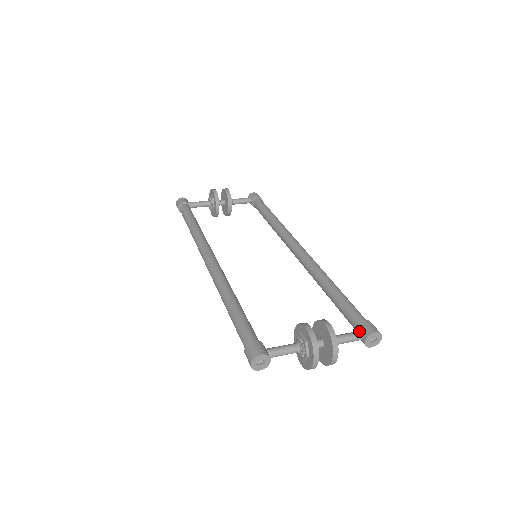
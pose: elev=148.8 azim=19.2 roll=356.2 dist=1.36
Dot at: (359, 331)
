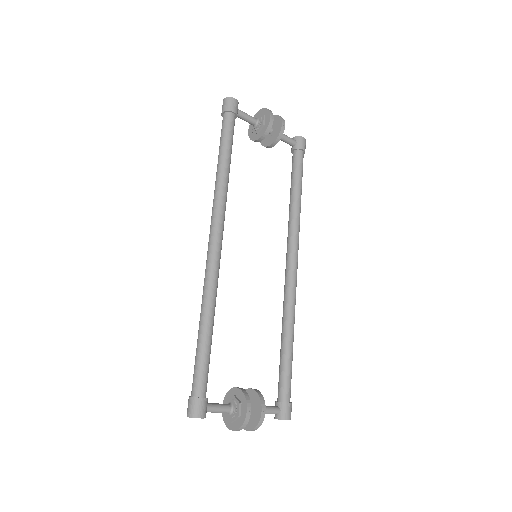
Dot at: (279, 409)
